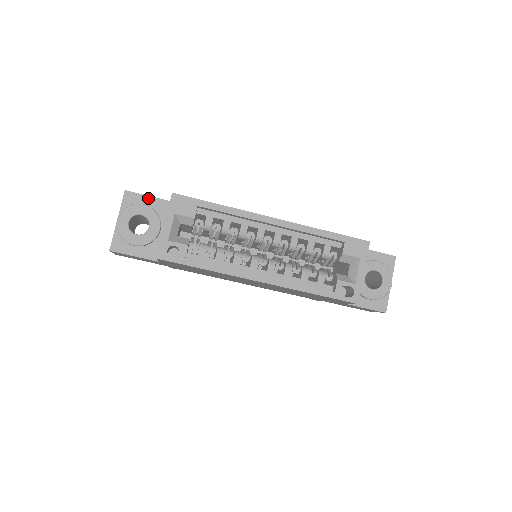
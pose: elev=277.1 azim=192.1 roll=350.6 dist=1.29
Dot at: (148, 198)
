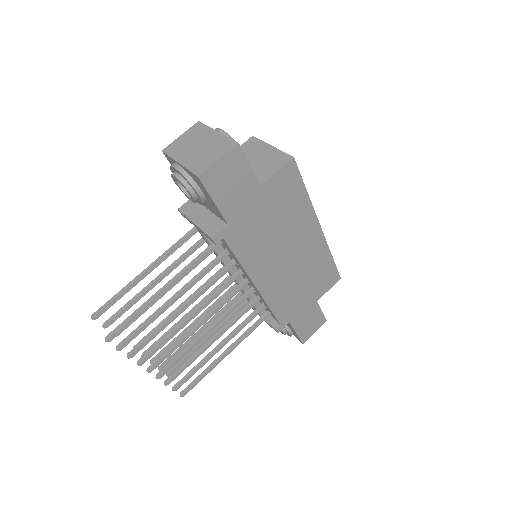
Dot at: occluded
